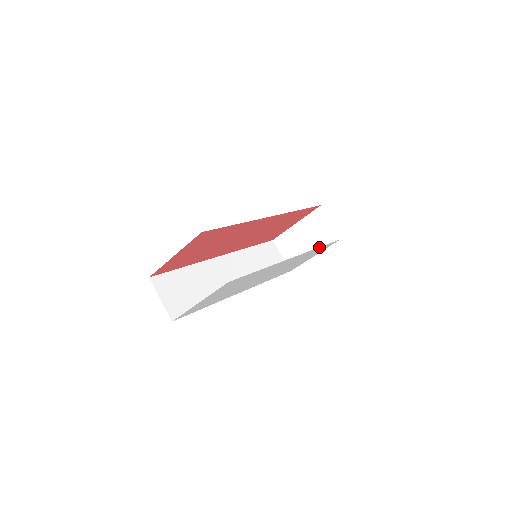
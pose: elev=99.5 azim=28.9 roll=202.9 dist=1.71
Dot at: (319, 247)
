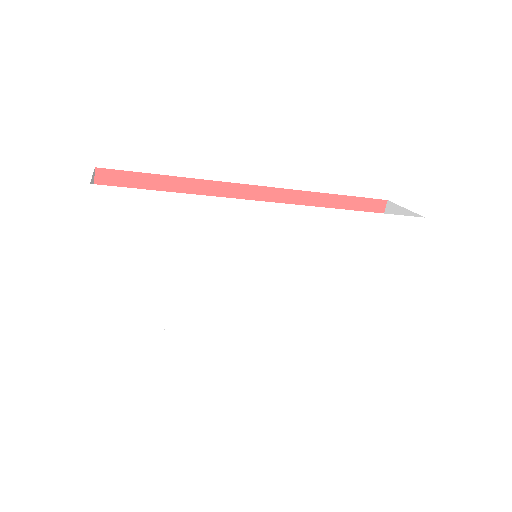
Dot at: (356, 213)
